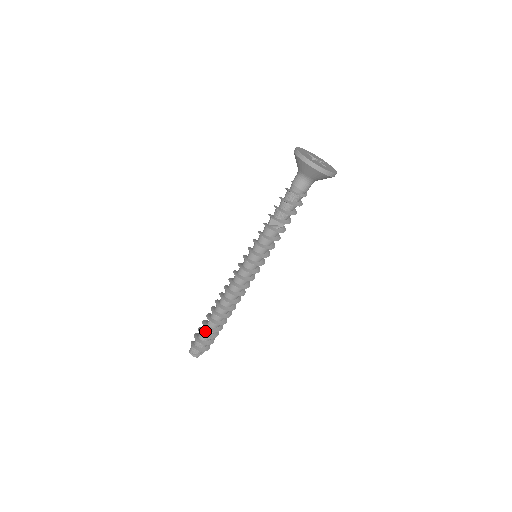
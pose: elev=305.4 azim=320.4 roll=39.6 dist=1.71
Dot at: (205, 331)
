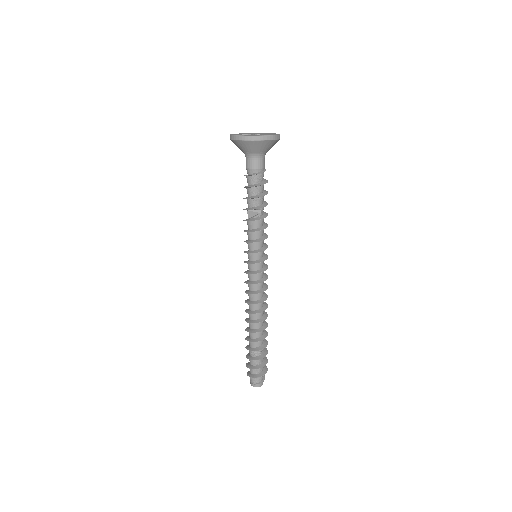
Dot at: (250, 354)
